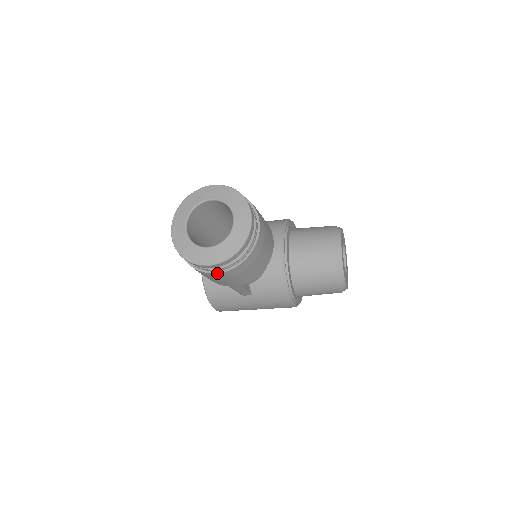
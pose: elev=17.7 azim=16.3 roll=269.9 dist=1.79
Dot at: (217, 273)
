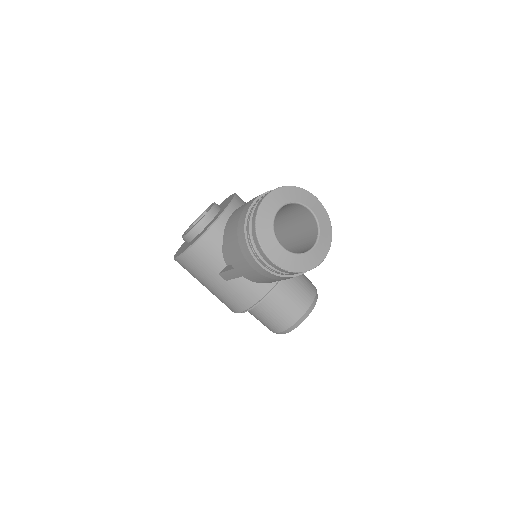
Dot at: (260, 266)
